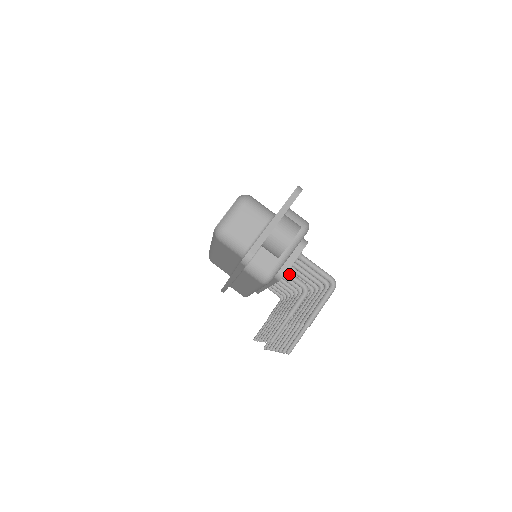
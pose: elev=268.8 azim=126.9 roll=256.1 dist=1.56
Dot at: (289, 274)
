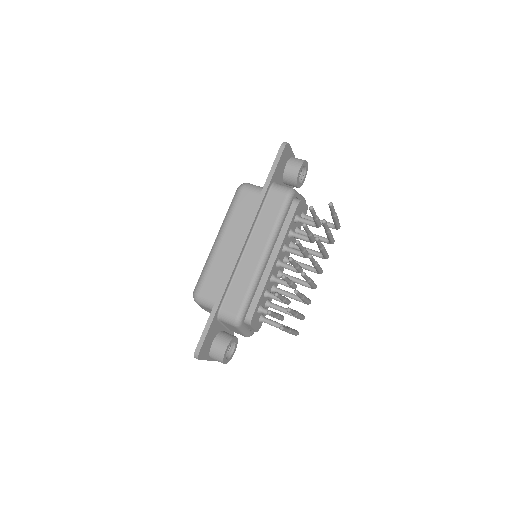
Dot at: (301, 217)
